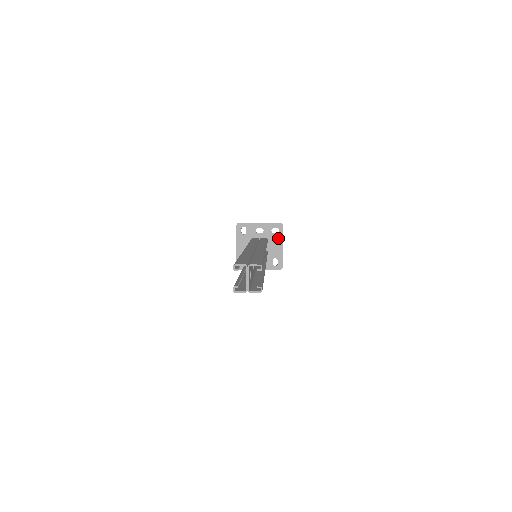
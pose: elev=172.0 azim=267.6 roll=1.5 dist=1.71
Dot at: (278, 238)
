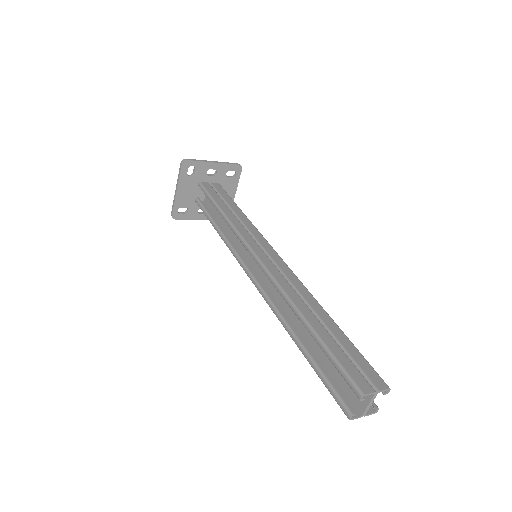
Dot at: (232, 183)
